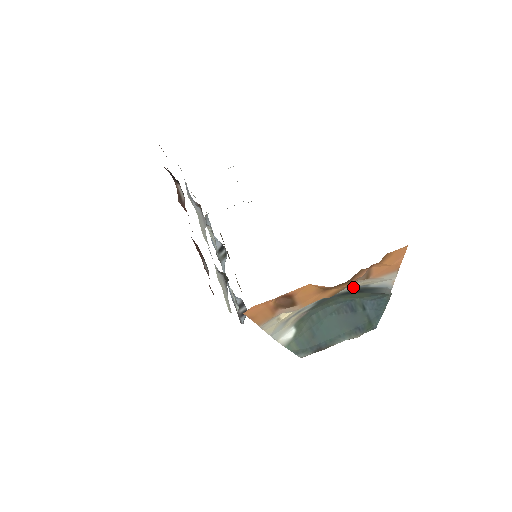
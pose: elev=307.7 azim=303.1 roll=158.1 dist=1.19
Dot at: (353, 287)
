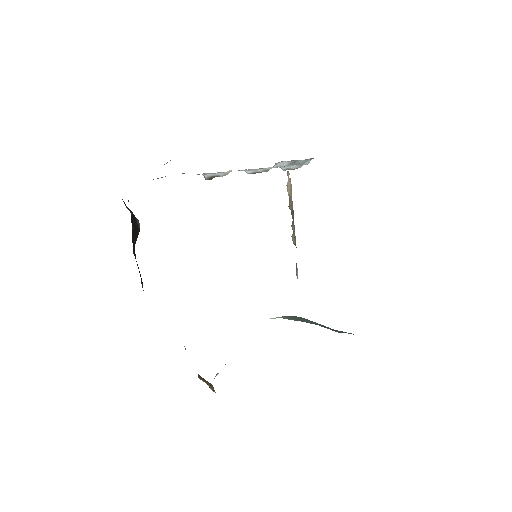
Dot at: occluded
